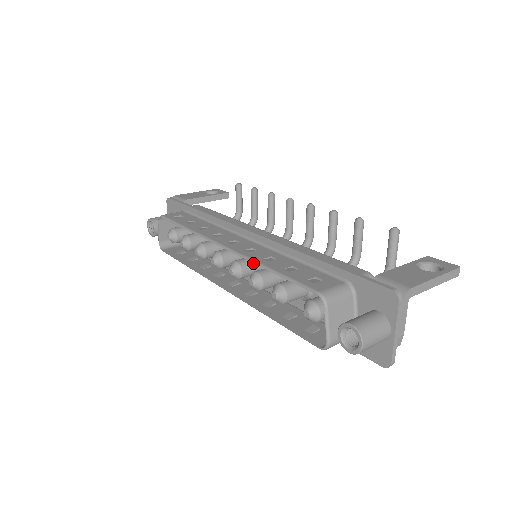
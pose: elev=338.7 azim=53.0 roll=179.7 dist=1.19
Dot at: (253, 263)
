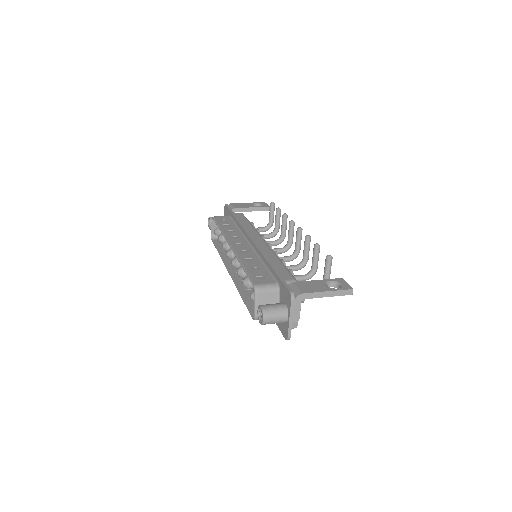
Dot at: occluded
